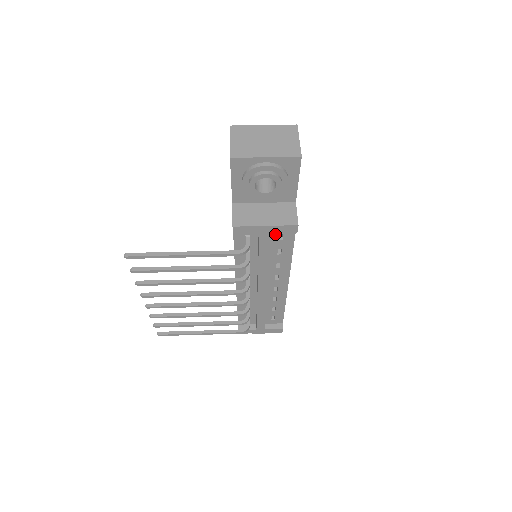
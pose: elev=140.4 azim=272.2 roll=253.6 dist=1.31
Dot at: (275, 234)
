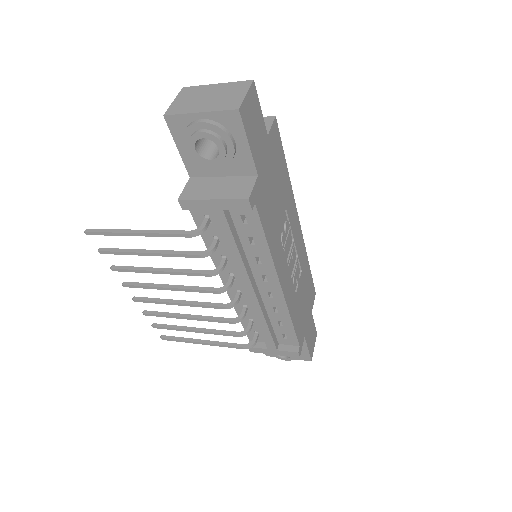
Dot at: (236, 215)
